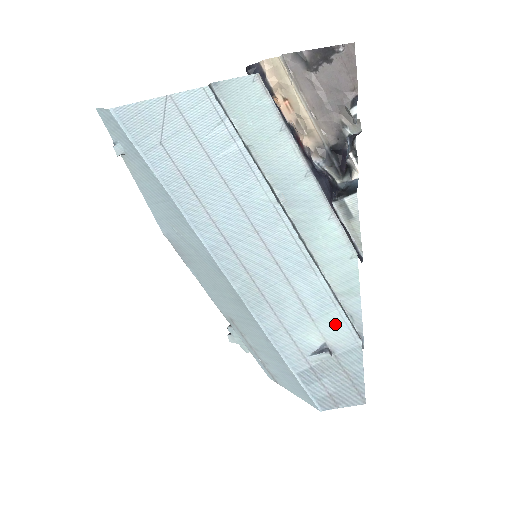
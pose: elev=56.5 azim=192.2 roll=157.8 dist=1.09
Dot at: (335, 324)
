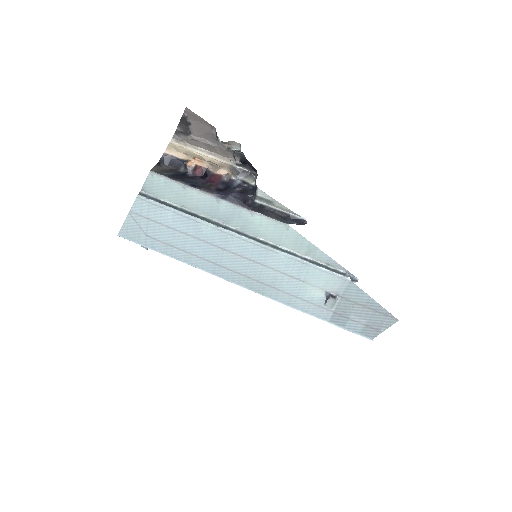
Dot at: (319, 276)
